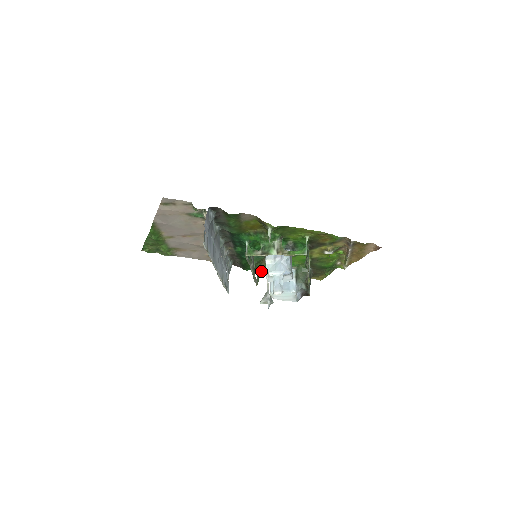
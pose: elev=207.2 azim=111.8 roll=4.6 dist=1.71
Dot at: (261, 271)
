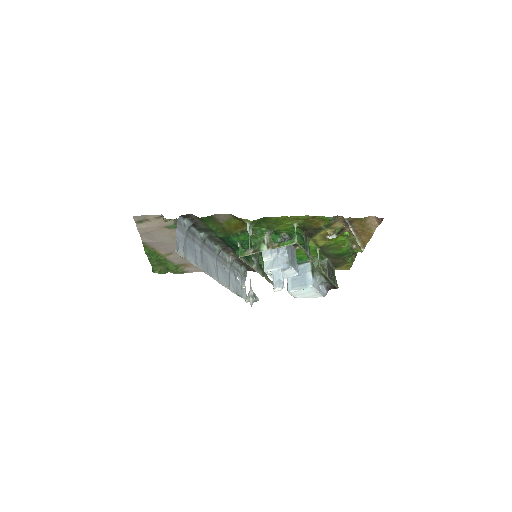
Dot at: occluded
